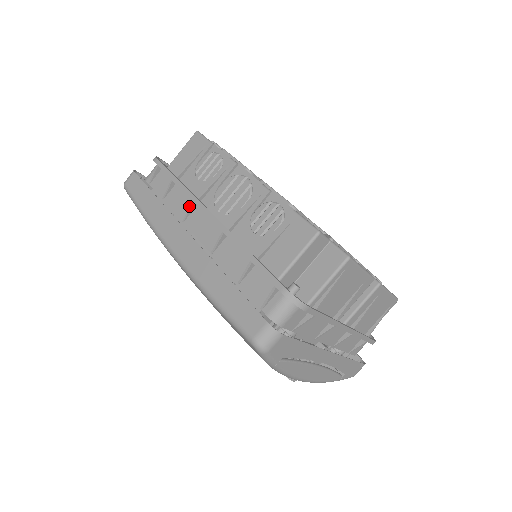
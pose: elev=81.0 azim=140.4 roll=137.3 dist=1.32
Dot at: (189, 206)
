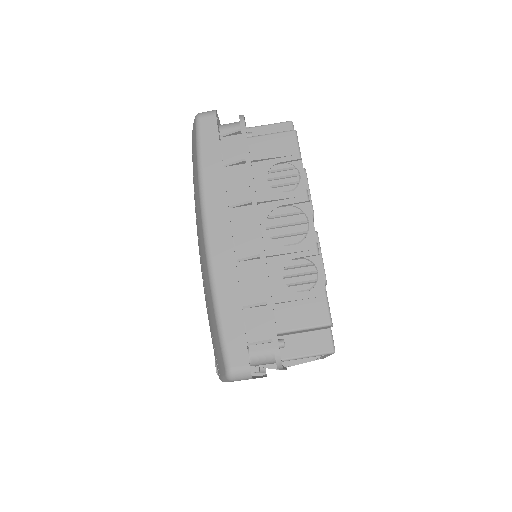
Dot at: (244, 198)
